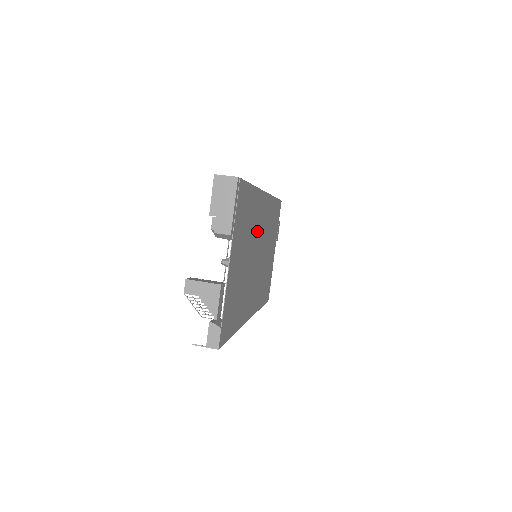
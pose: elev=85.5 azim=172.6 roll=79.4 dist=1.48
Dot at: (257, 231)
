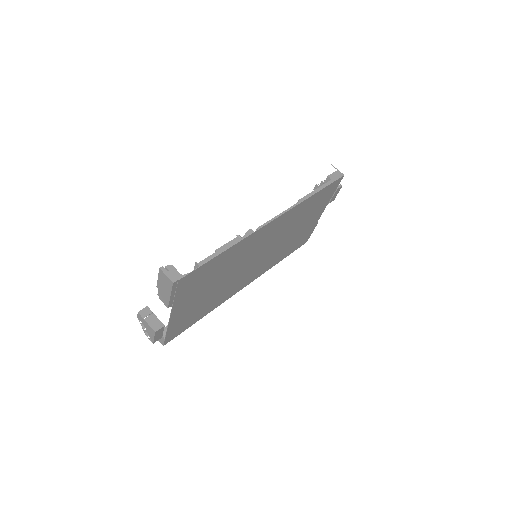
Dot at: (249, 253)
